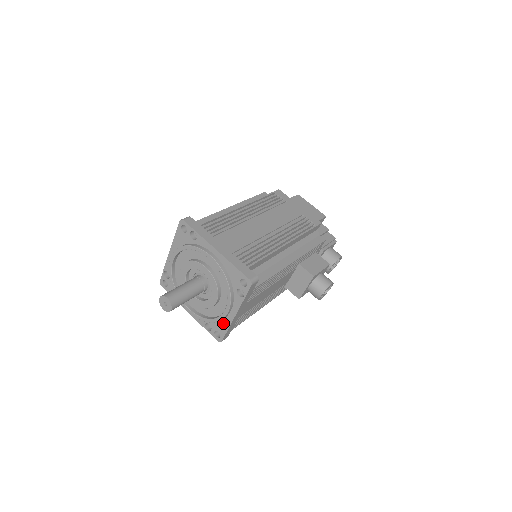
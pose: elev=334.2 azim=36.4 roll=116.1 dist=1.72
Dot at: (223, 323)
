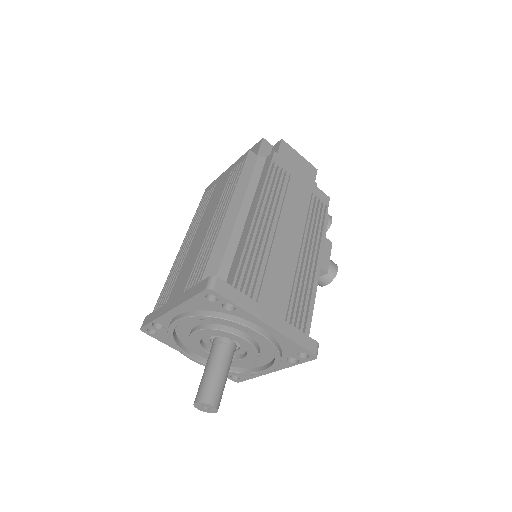
Dot at: occluded
